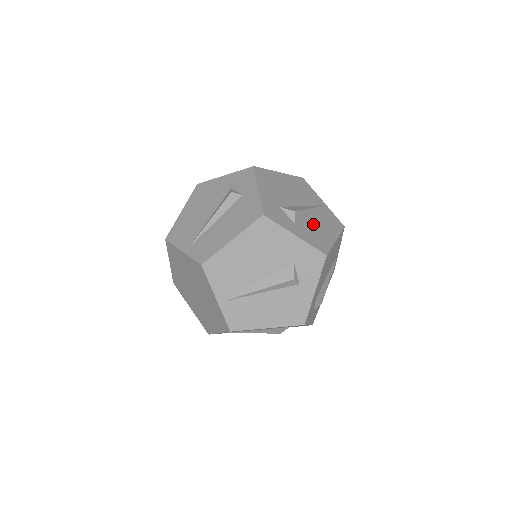
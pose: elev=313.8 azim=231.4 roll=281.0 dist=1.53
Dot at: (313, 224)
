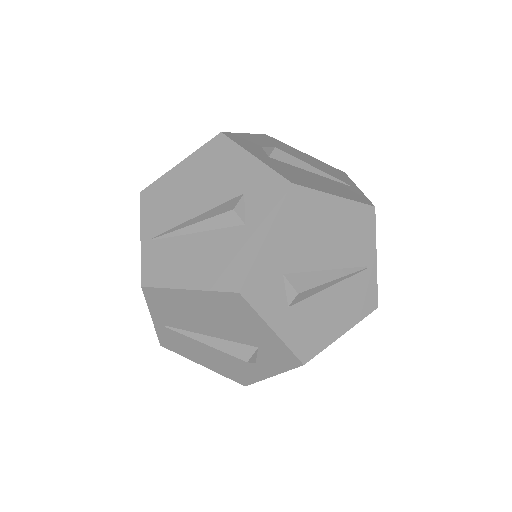
Dot at: (323, 306)
